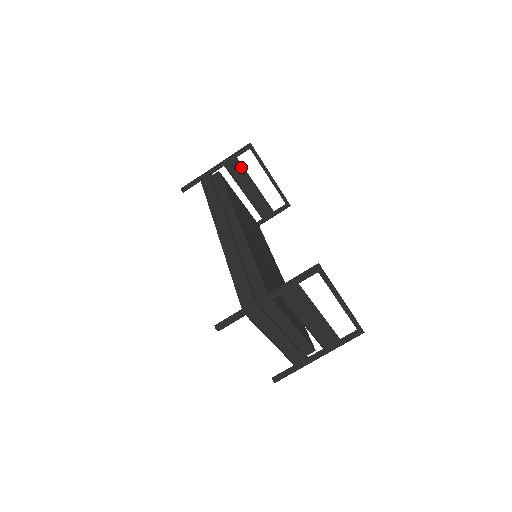
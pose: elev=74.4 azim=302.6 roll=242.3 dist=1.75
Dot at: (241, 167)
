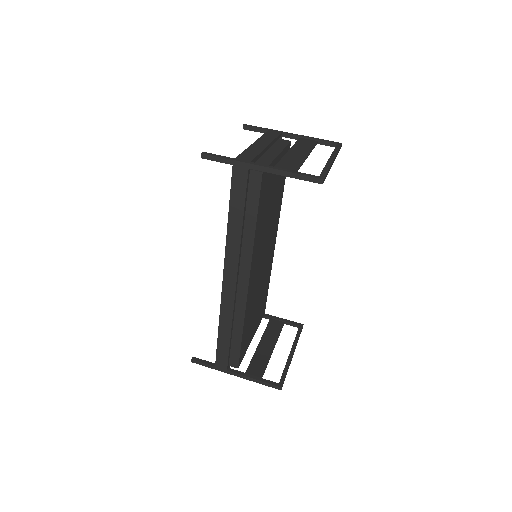
Dot at: (280, 329)
